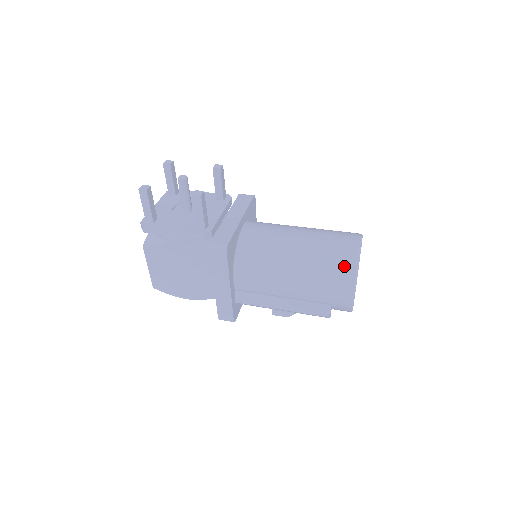
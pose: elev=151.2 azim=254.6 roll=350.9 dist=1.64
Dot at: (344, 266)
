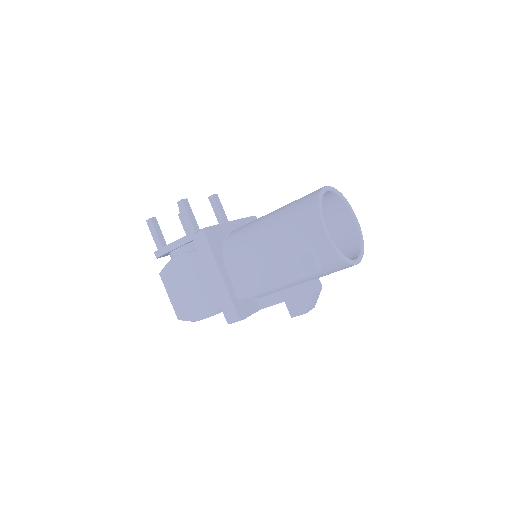
Dot at: (308, 205)
